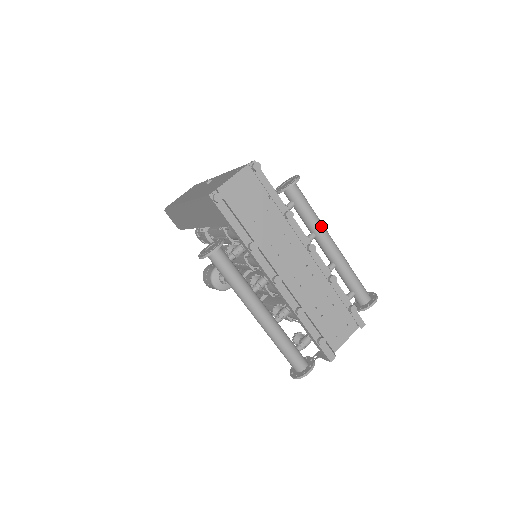
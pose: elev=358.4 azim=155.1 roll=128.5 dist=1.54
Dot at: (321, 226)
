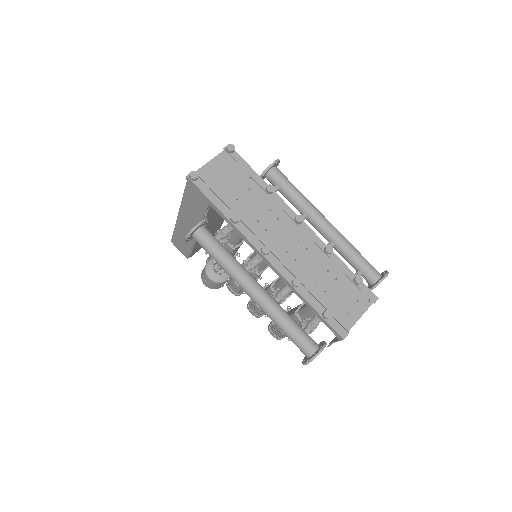
Dot at: (310, 204)
